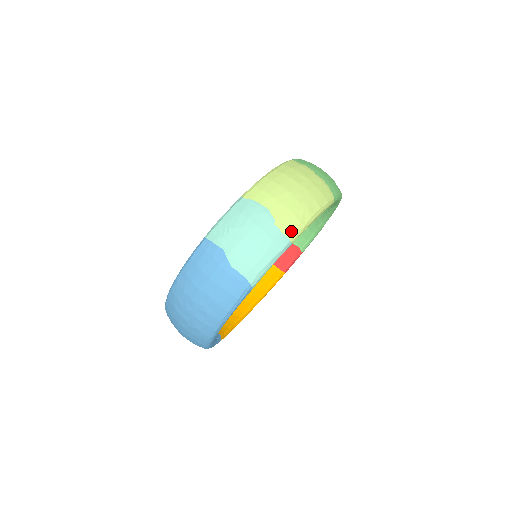
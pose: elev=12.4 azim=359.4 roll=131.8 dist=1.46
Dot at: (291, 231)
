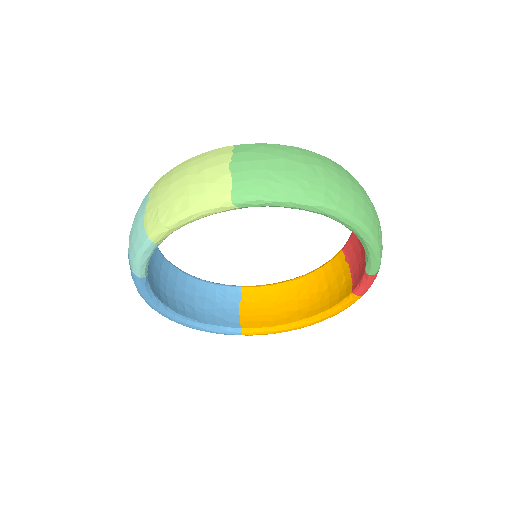
Dot at: (151, 228)
